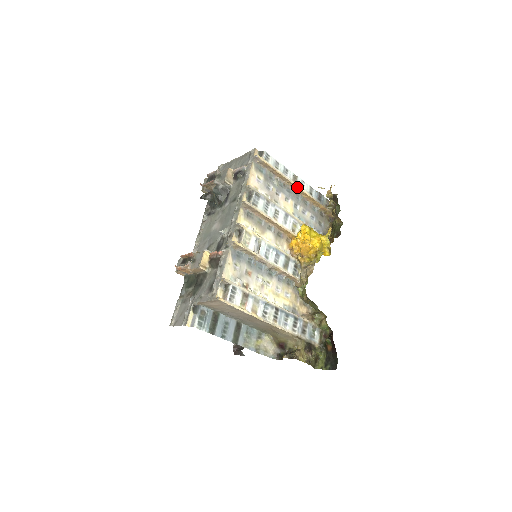
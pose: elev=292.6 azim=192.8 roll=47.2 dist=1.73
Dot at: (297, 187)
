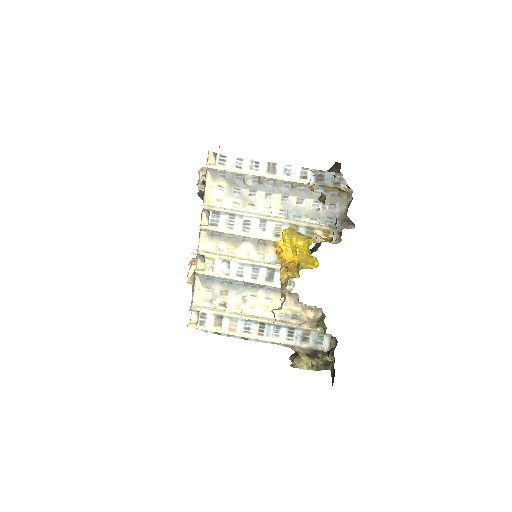
Dot at: occluded
